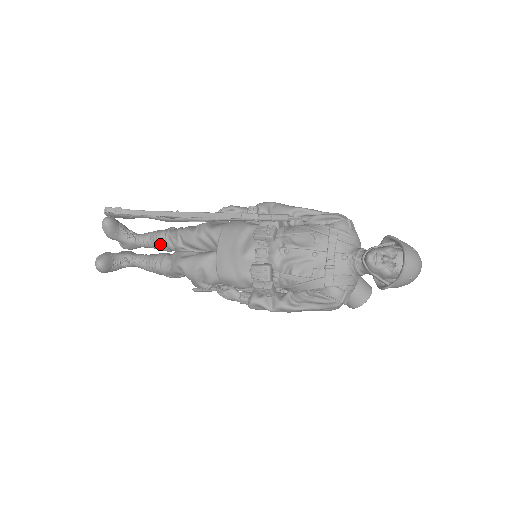
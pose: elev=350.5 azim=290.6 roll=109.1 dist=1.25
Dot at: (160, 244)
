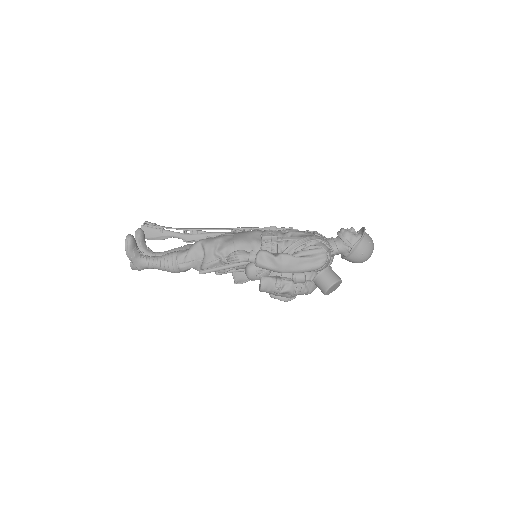
Dot at: (176, 251)
